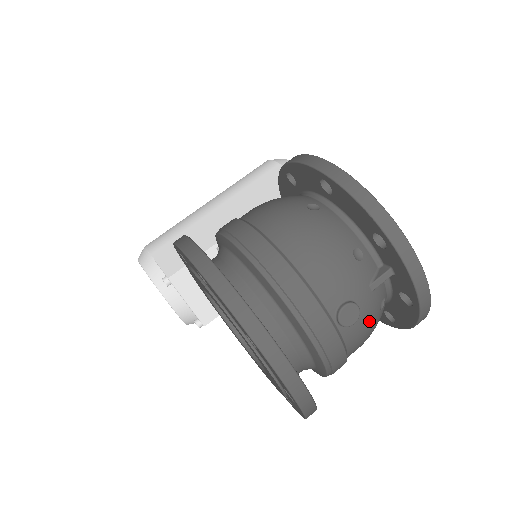
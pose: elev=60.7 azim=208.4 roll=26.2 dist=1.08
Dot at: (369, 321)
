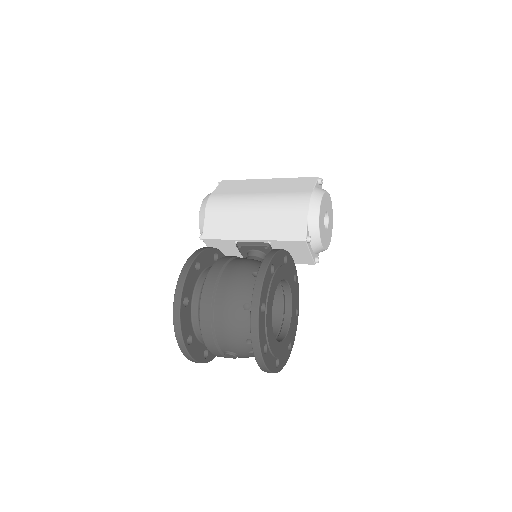
Dot at: (246, 357)
